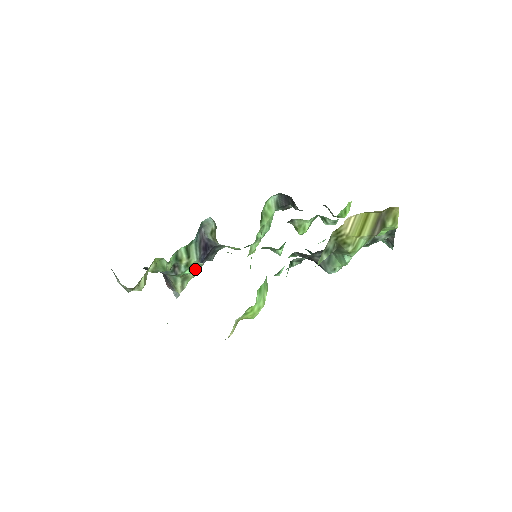
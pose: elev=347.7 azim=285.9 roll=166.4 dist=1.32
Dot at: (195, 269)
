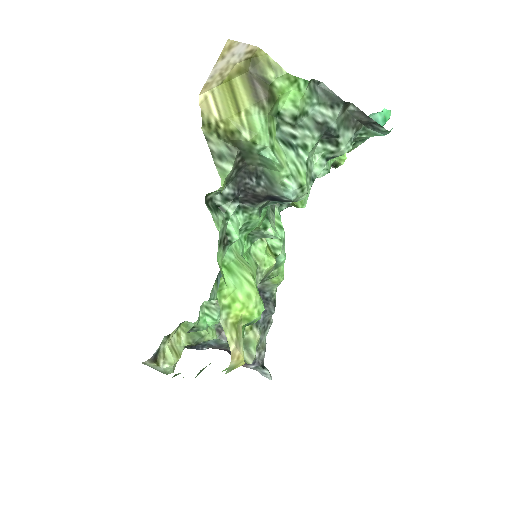
Dot at: (214, 312)
